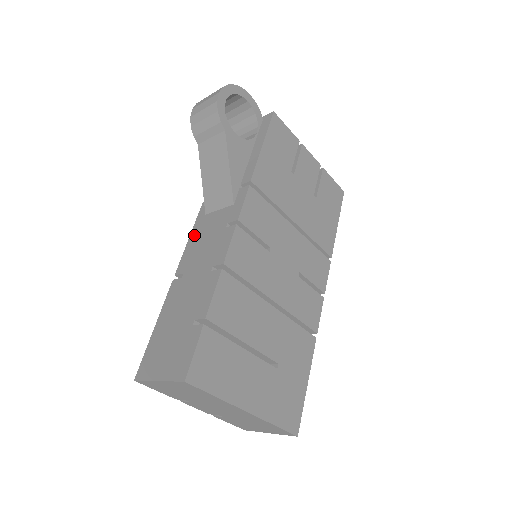
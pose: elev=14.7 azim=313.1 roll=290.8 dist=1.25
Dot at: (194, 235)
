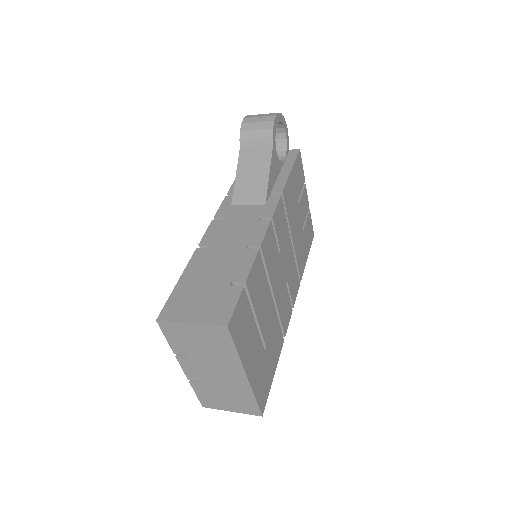
Dot at: (218, 218)
